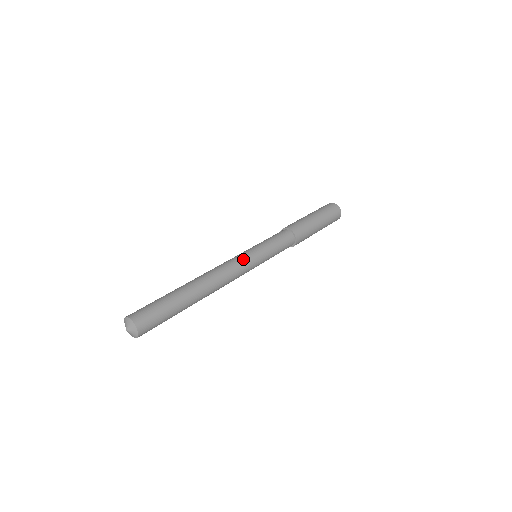
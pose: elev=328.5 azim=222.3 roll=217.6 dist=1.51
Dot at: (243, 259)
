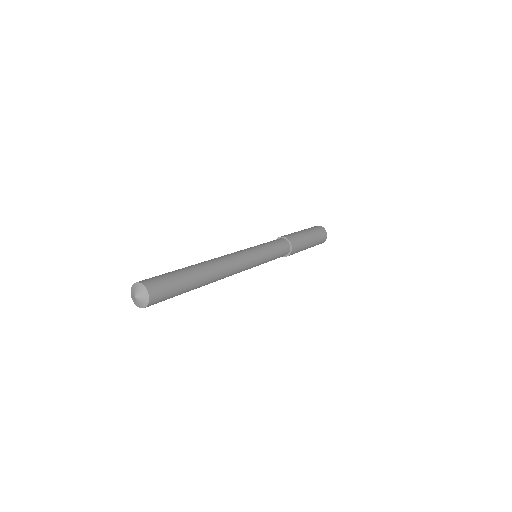
Dot at: (241, 250)
